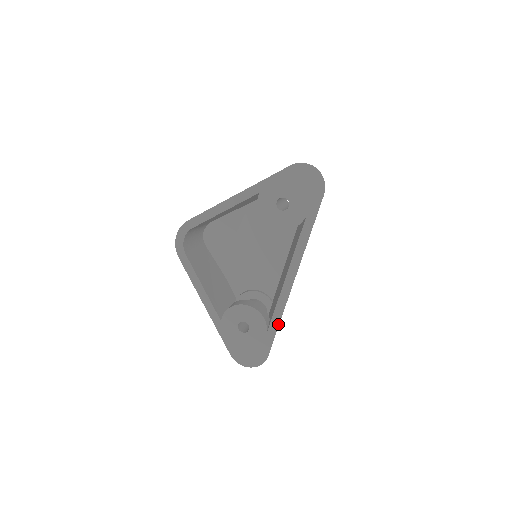
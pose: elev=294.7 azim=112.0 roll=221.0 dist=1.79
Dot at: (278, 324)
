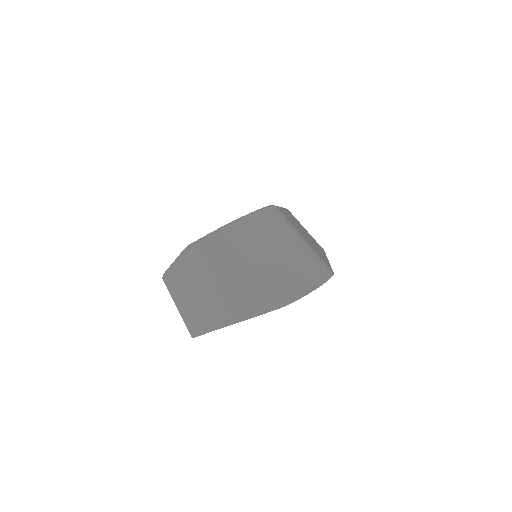
Dot at: occluded
